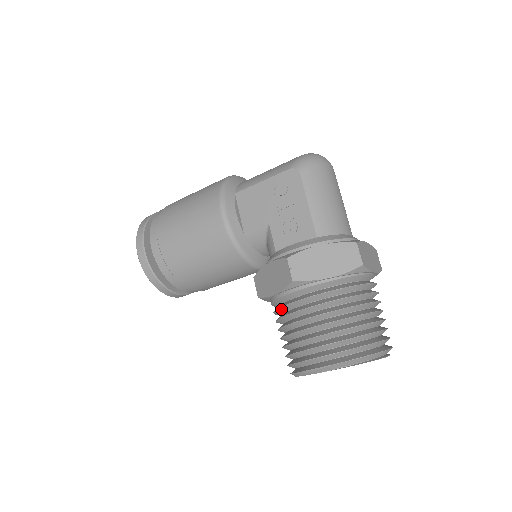
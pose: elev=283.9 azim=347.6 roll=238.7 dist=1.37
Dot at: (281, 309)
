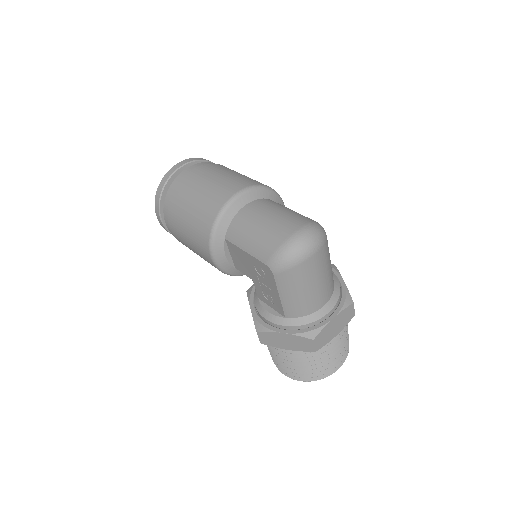
Dot at: occluded
